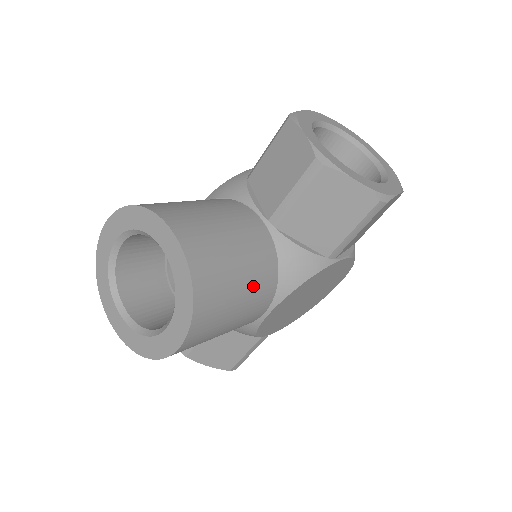
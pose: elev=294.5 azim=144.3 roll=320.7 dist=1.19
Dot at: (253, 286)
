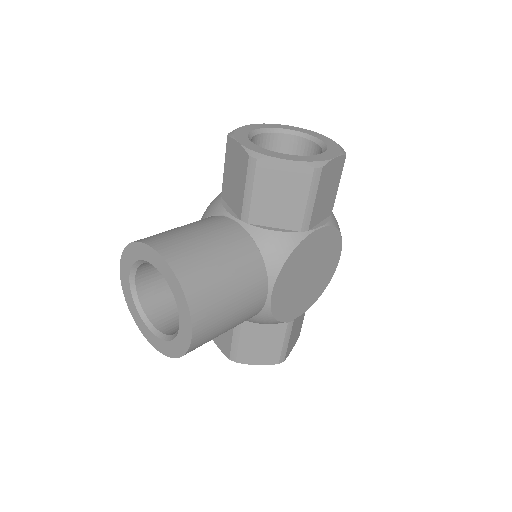
Dot at: (240, 273)
